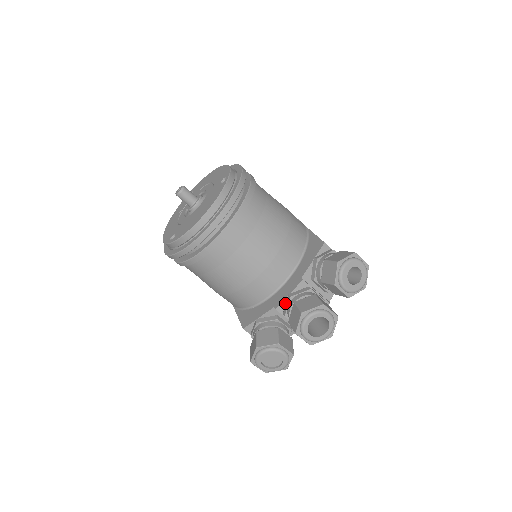
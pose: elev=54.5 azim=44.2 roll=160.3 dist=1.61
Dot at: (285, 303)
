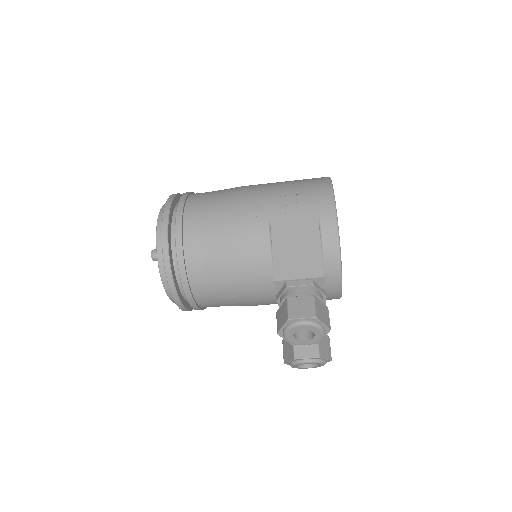
Dot at: occluded
